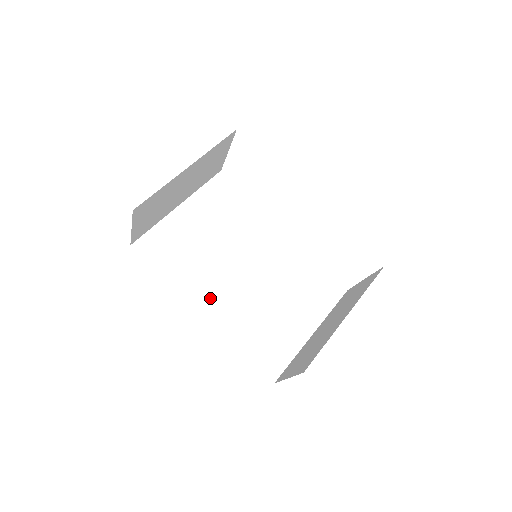
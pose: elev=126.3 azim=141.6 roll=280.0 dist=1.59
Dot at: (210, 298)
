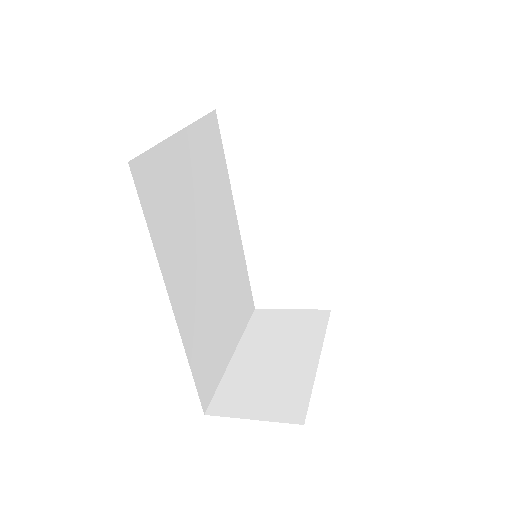
Dot at: (182, 286)
